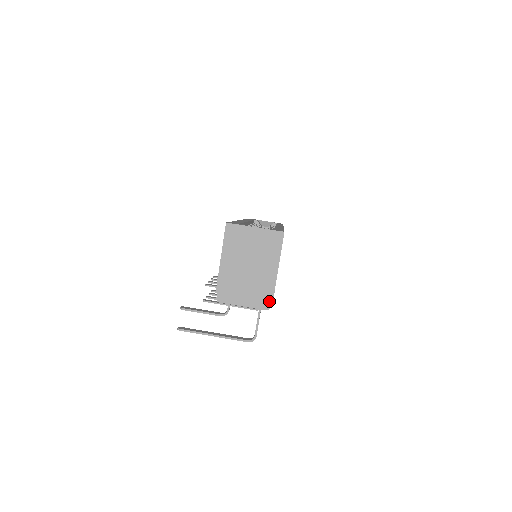
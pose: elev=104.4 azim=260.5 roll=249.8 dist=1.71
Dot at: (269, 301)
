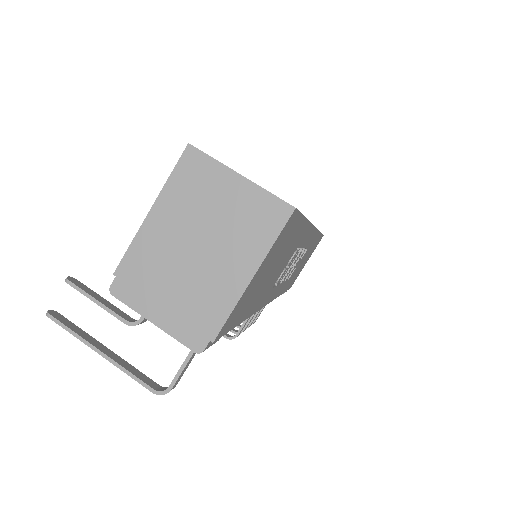
Dot at: (207, 336)
